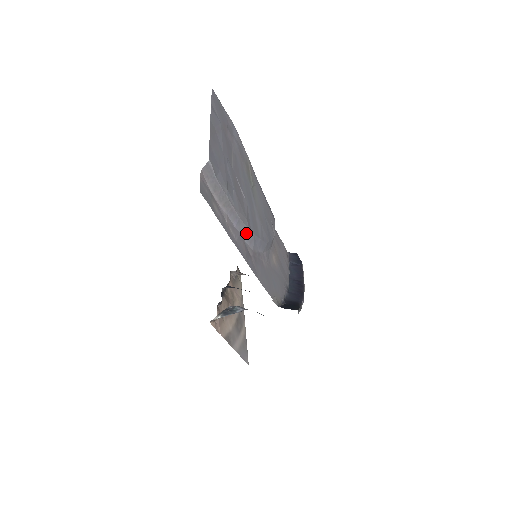
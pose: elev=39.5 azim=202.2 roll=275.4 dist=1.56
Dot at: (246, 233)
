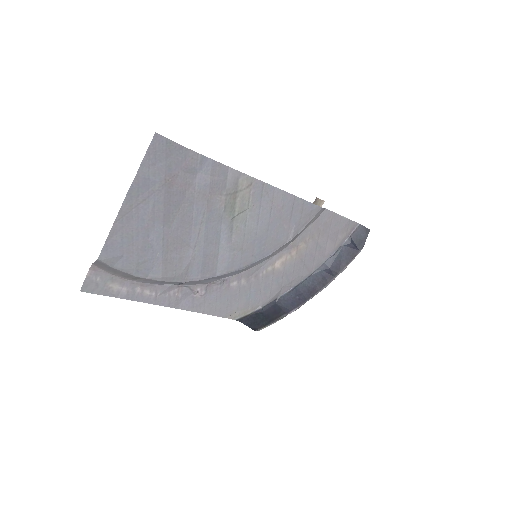
Dot at: (181, 283)
